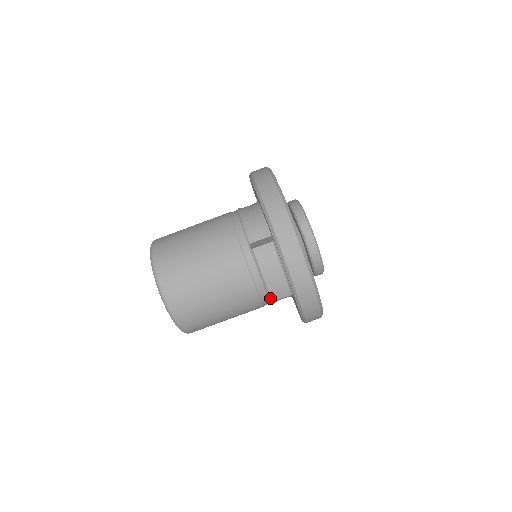
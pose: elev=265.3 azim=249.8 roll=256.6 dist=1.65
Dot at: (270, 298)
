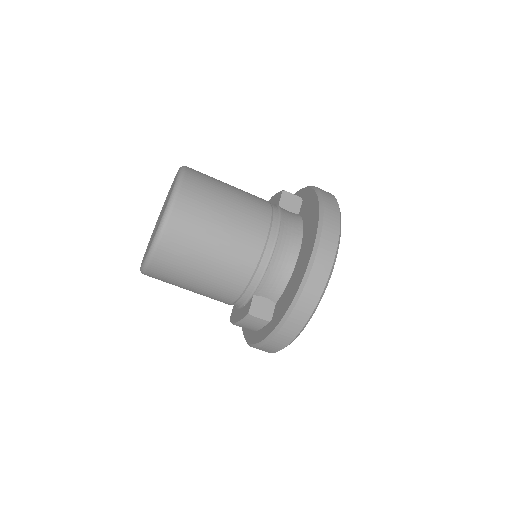
Dot at: (231, 322)
